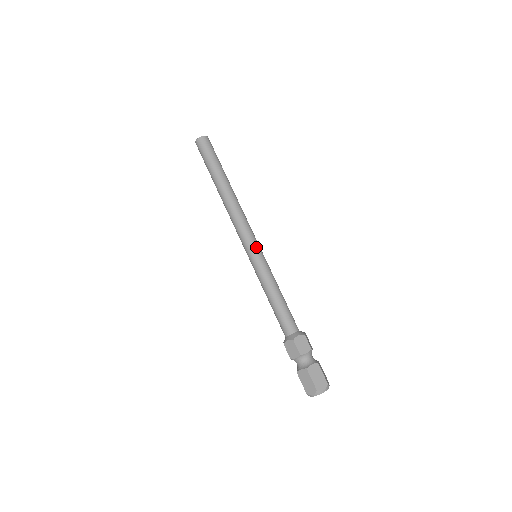
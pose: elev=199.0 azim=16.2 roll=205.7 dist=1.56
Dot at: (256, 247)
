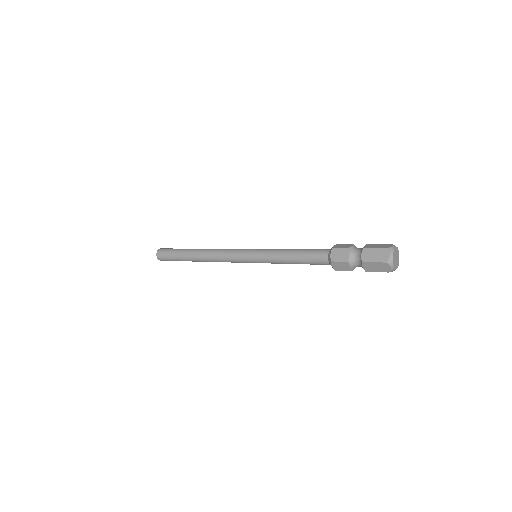
Dot at: (250, 249)
